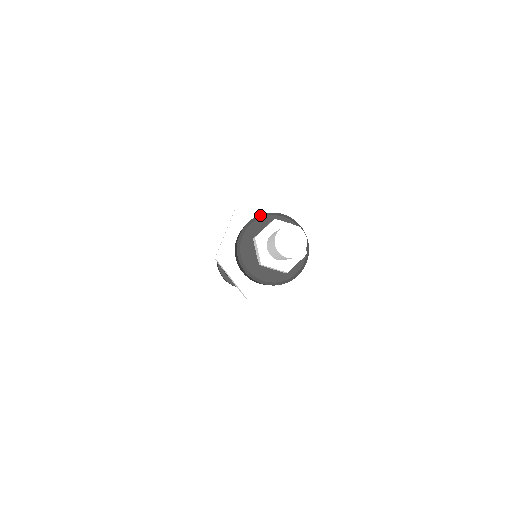
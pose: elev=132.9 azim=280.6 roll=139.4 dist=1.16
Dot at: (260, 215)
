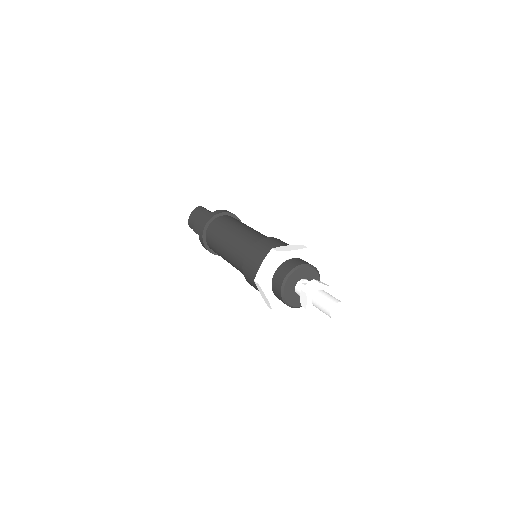
Dot at: (283, 284)
